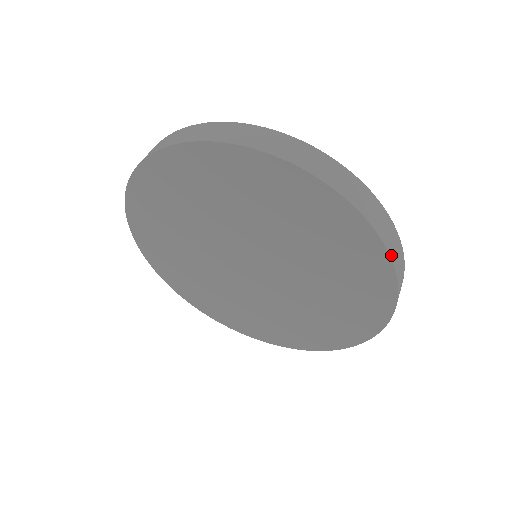
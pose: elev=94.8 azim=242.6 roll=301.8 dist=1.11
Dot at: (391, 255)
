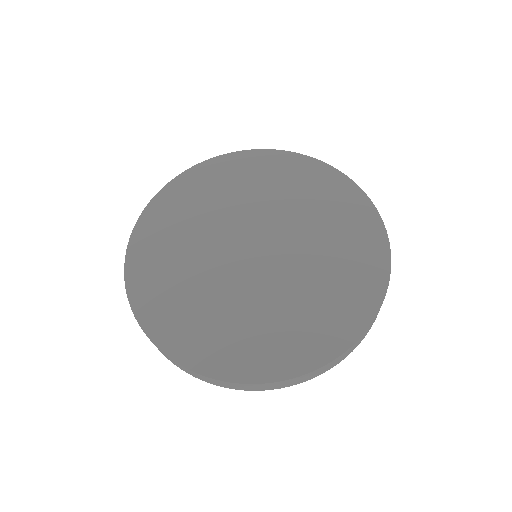
Dot at: (358, 187)
